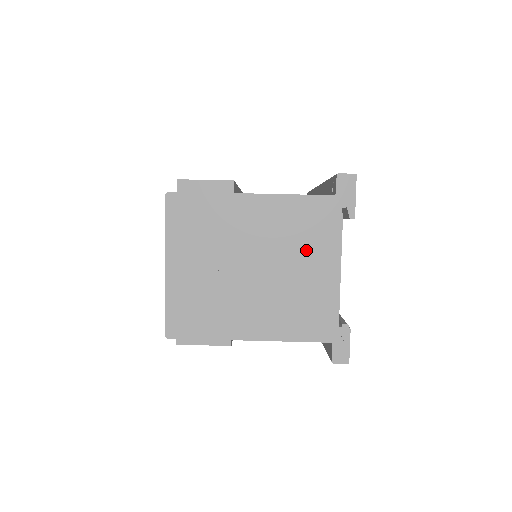
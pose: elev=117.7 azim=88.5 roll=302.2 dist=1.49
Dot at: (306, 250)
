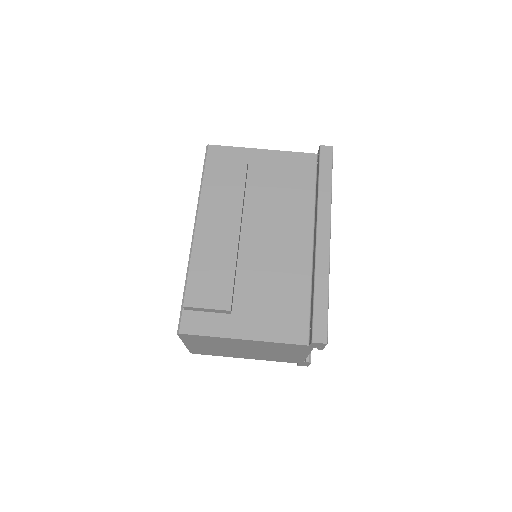
Dot at: (284, 351)
